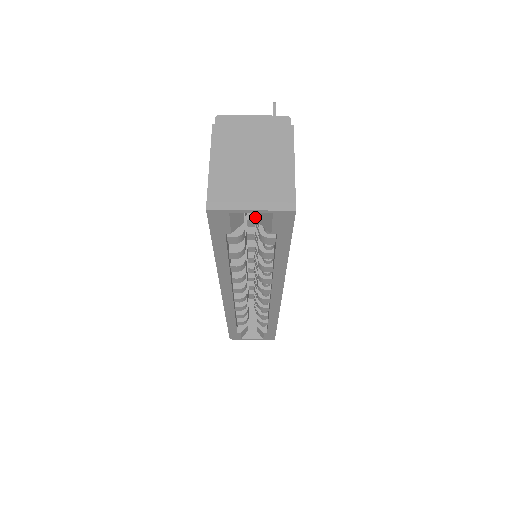
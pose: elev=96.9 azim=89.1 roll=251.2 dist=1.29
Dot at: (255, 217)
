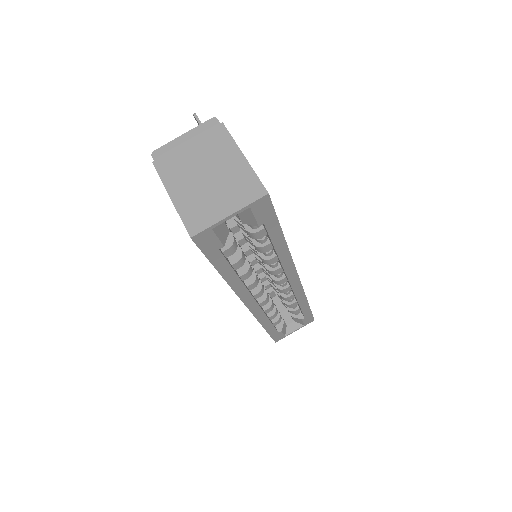
Dot at: (236, 221)
